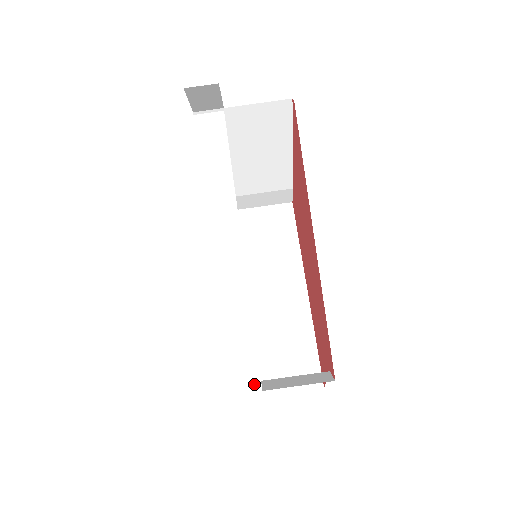
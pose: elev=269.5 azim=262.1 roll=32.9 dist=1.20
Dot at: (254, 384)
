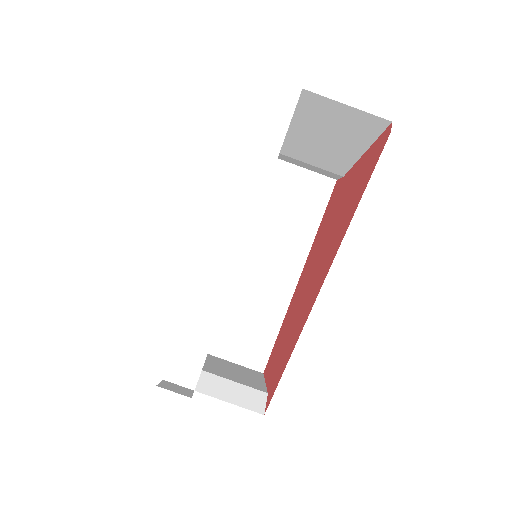
Dot at: (190, 382)
